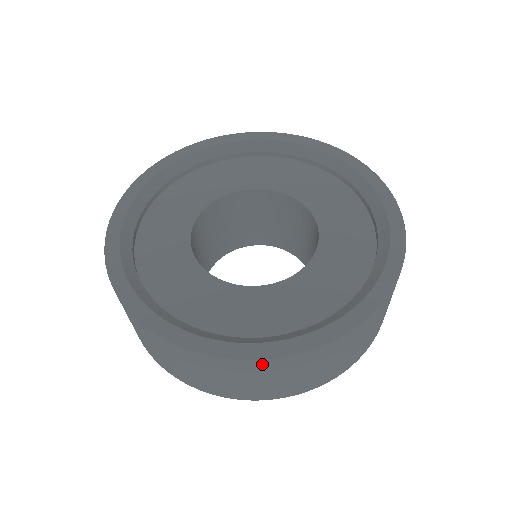
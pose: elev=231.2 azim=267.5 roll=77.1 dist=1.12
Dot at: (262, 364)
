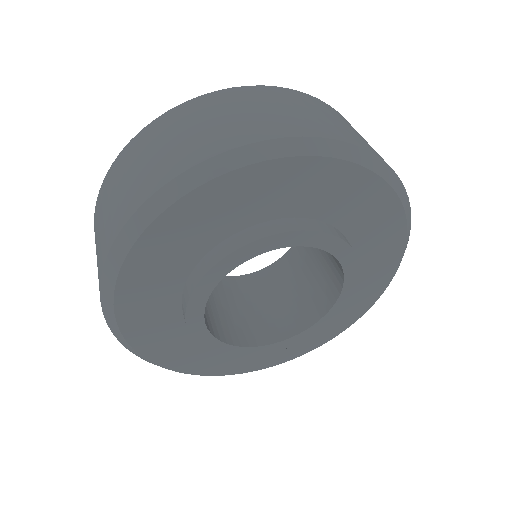
Dot at: (197, 103)
